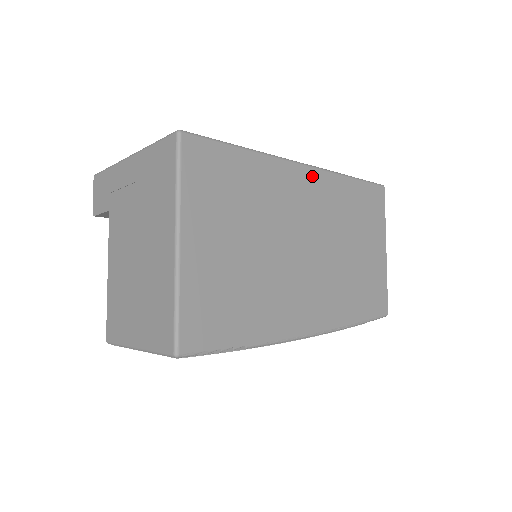
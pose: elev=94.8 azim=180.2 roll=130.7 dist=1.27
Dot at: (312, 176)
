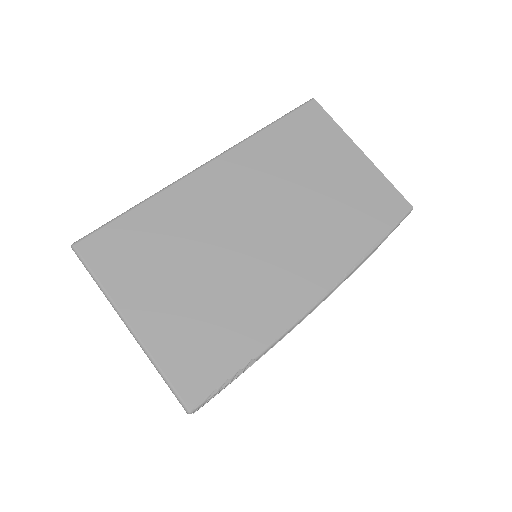
Dot at: (221, 166)
